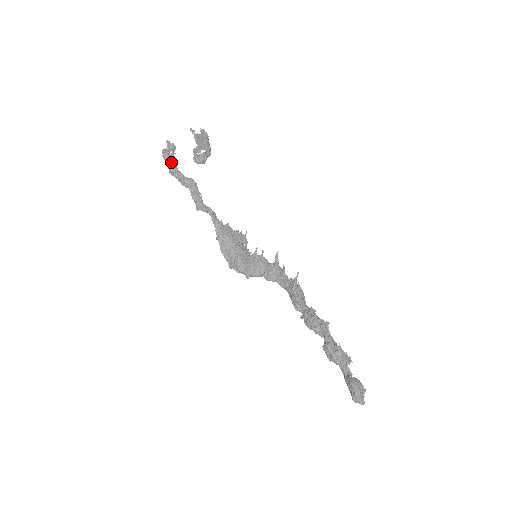
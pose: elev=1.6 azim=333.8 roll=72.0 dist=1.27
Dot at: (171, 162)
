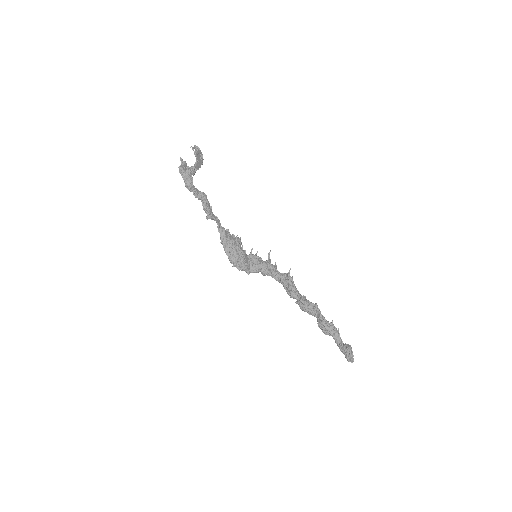
Dot at: (188, 178)
